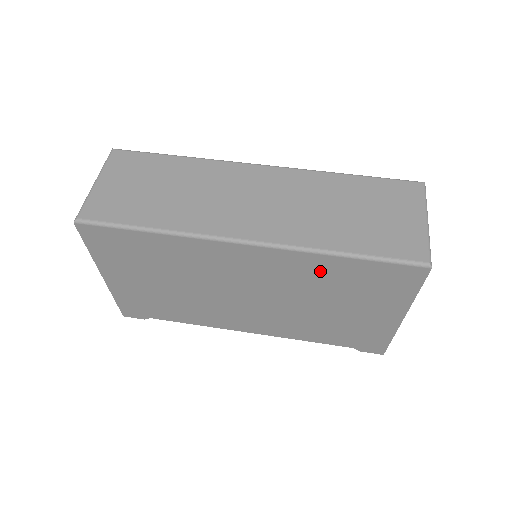
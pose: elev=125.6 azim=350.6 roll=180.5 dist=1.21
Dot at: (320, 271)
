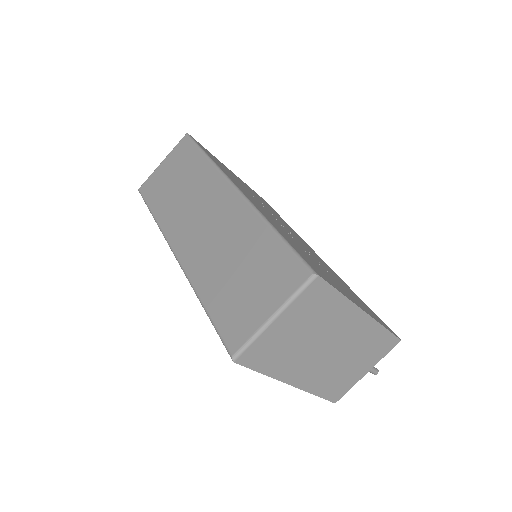
Dot at: occluded
